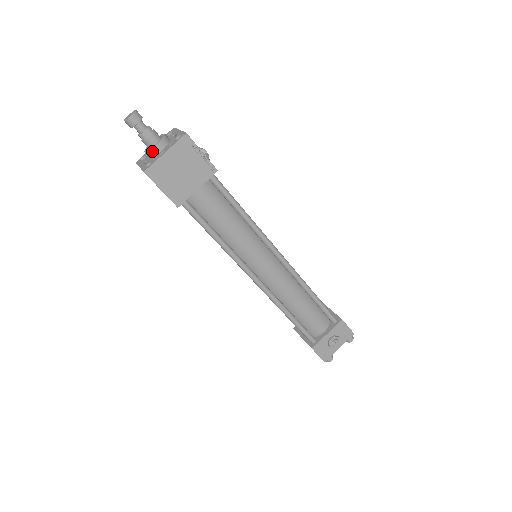
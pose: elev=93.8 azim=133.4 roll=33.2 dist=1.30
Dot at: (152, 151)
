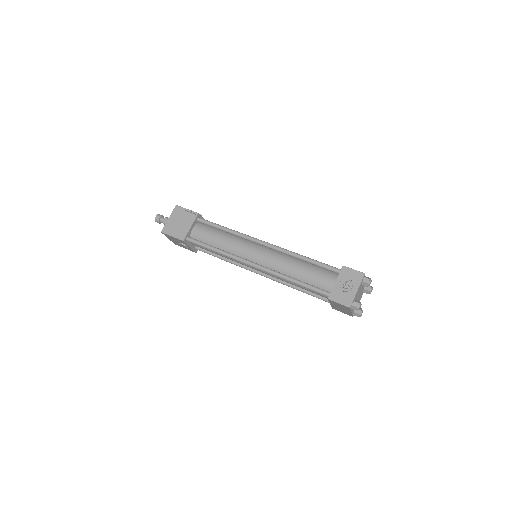
Dot at: occluded
